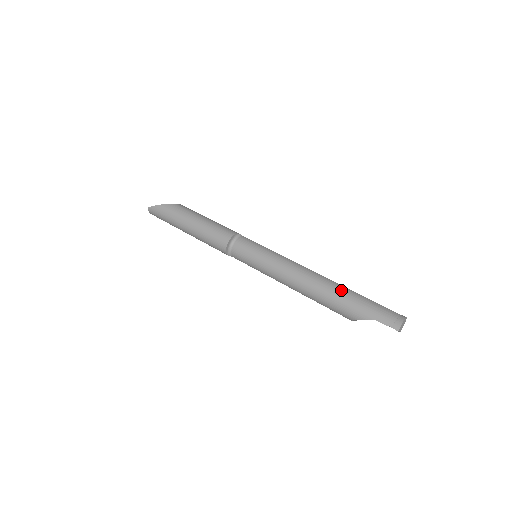
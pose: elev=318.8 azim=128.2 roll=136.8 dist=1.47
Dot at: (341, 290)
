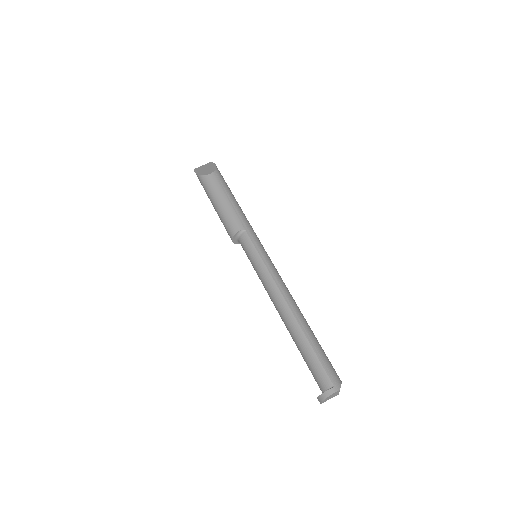
Dot at: (296, 335)
